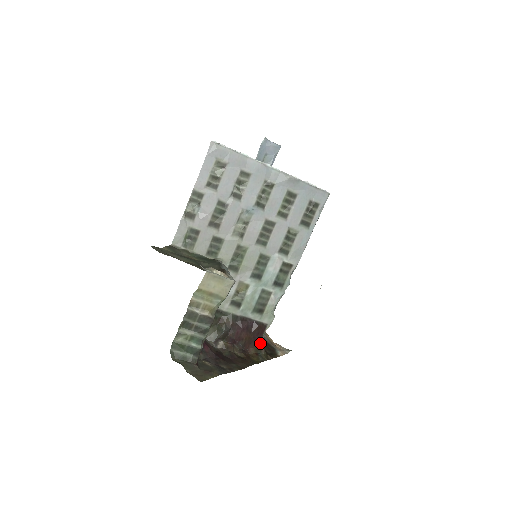
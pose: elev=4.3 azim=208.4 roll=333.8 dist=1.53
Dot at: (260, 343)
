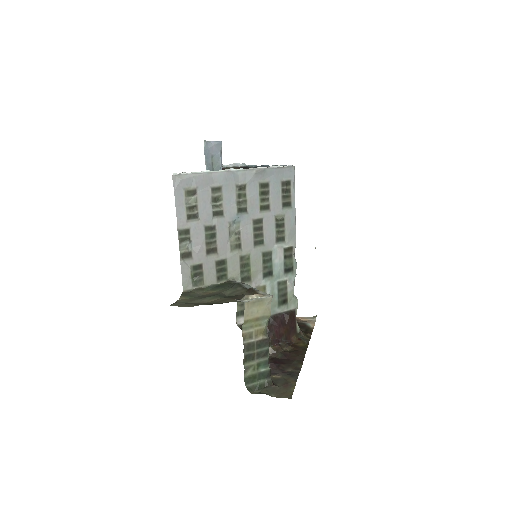
Dot at: (296, 328)
